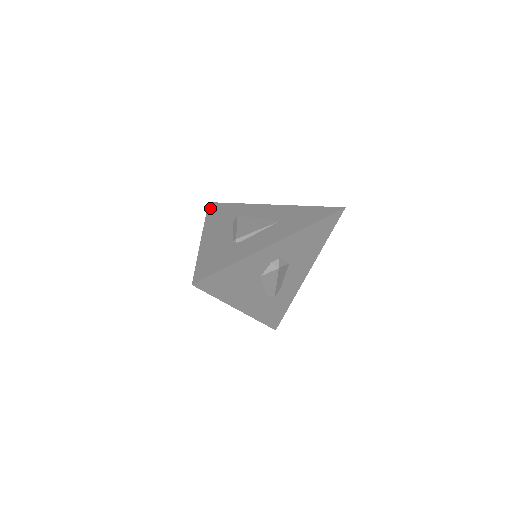
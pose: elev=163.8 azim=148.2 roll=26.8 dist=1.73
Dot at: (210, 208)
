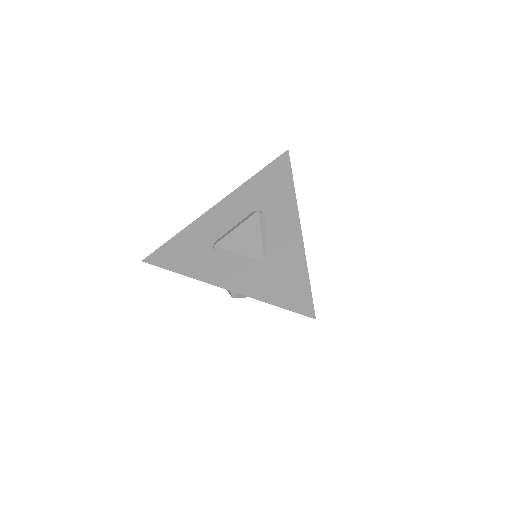
Dot at: (274, 163)
